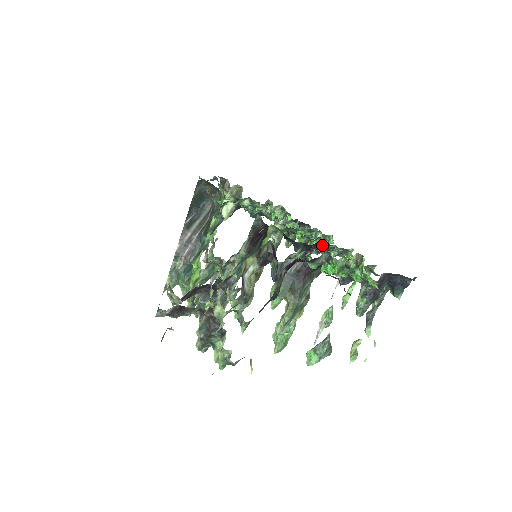
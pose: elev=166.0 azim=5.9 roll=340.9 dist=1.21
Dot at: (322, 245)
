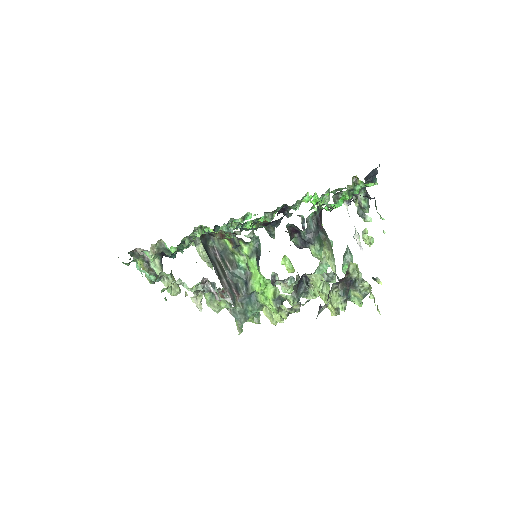
Dot at: (281, 211)
